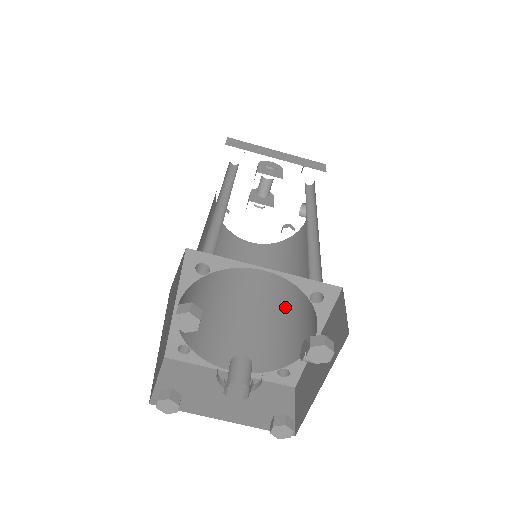
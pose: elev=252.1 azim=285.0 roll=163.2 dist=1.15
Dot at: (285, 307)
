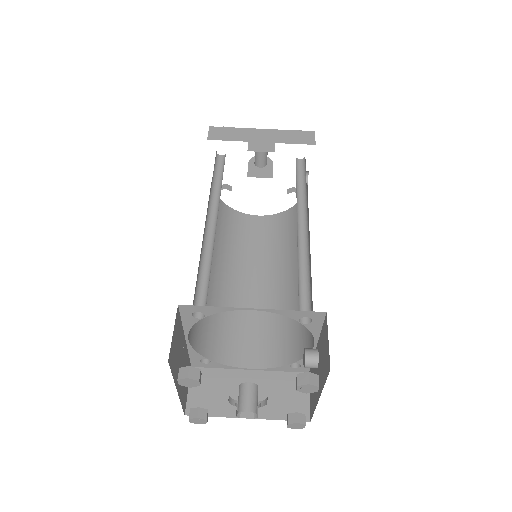
Dot at: (293, 294)
